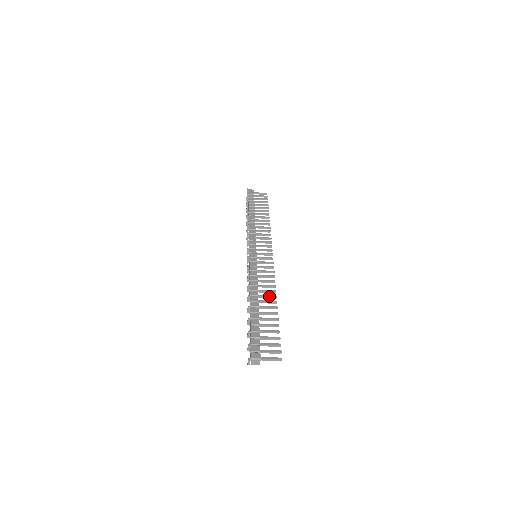
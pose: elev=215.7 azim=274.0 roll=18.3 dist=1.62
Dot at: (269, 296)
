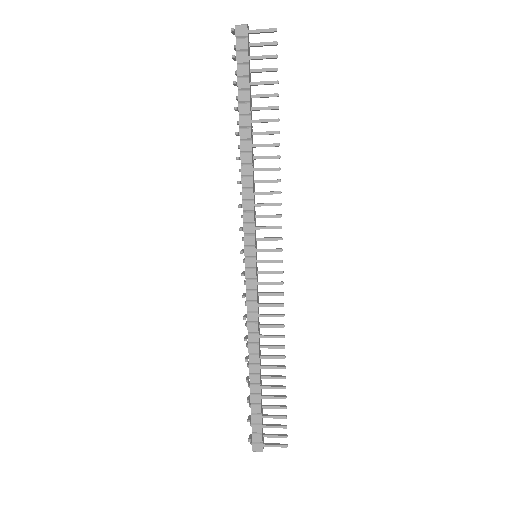
Dot at: (274, 348)
